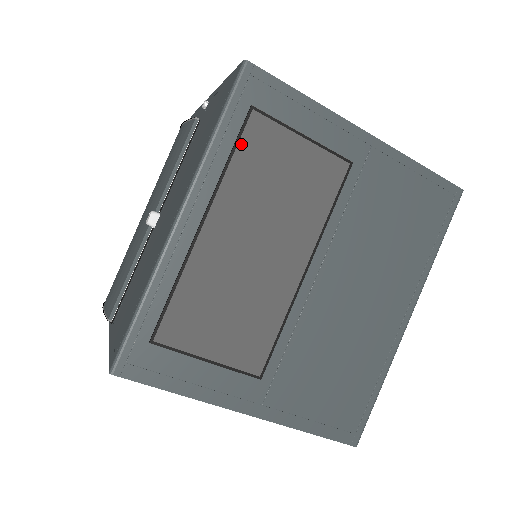
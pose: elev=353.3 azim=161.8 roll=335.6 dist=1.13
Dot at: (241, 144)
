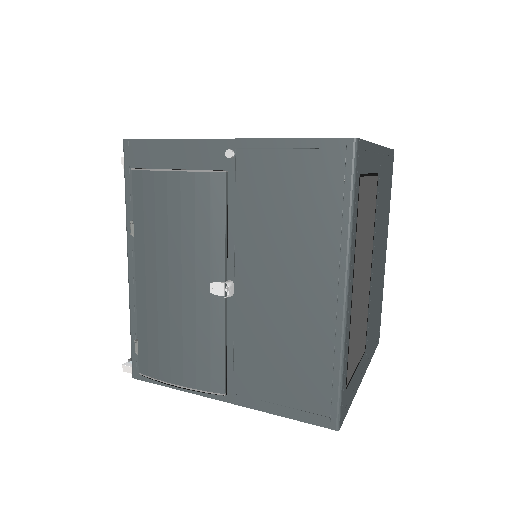
Dot at: (358, 210)
